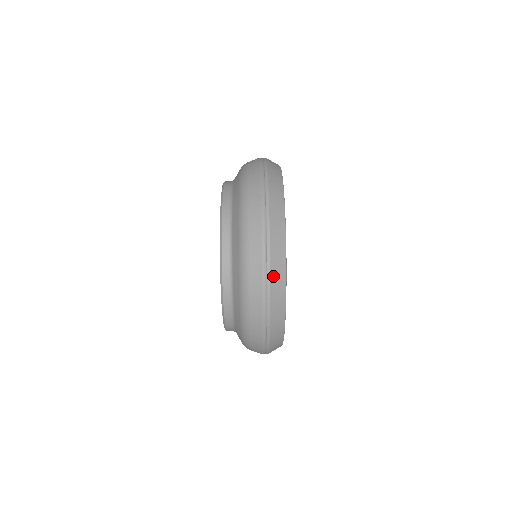
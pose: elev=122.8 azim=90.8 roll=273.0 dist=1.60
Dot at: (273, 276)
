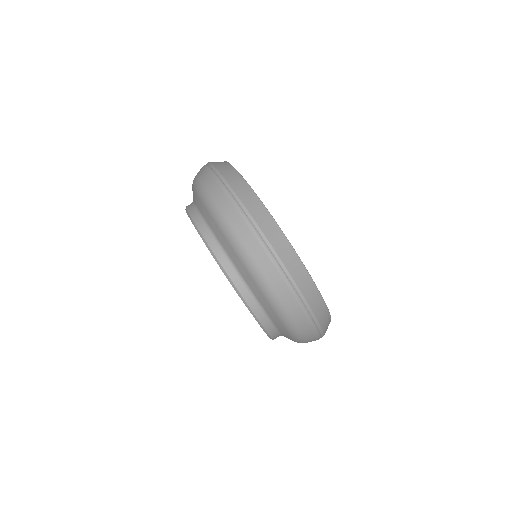
Dot at: (269, 236)
